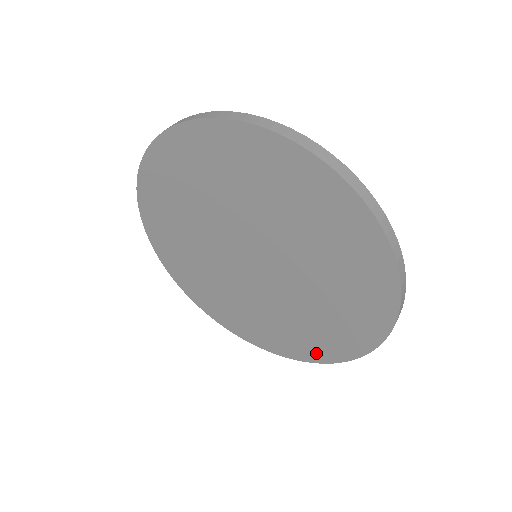
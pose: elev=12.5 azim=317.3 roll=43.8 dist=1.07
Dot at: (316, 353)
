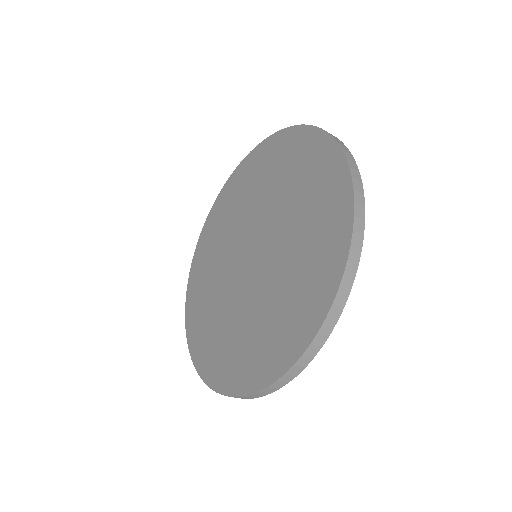
Dot at: (238, 379)
